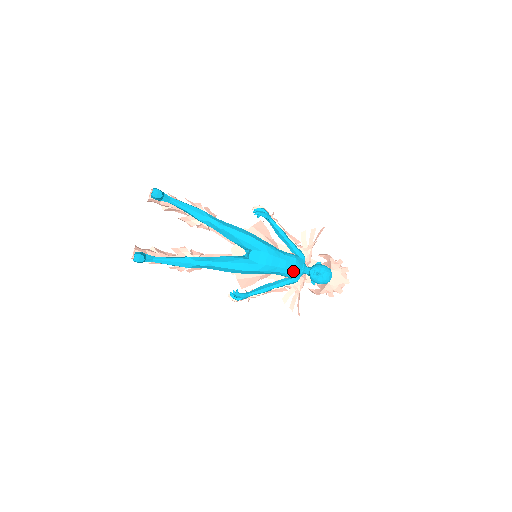
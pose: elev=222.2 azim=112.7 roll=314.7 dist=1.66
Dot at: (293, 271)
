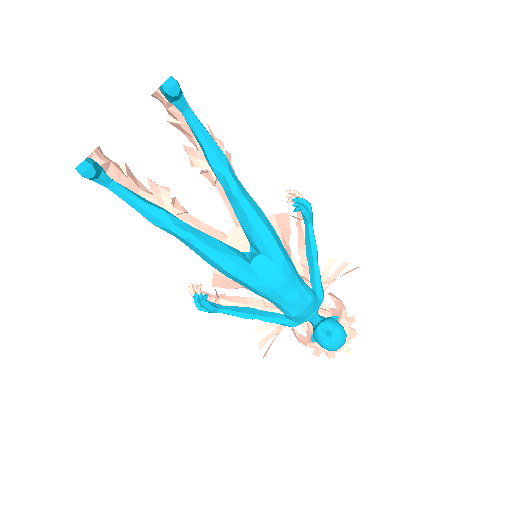
Dot at: (299, 313)
